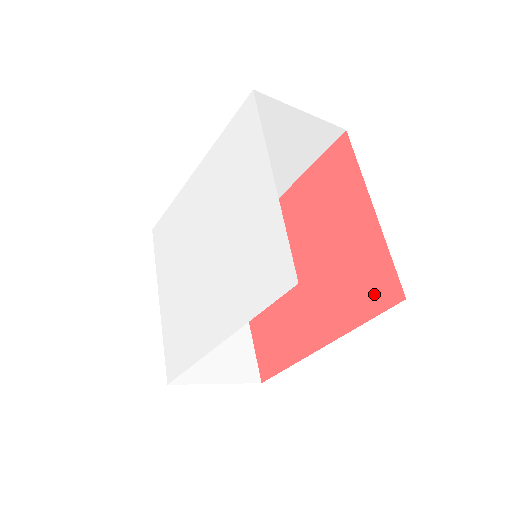
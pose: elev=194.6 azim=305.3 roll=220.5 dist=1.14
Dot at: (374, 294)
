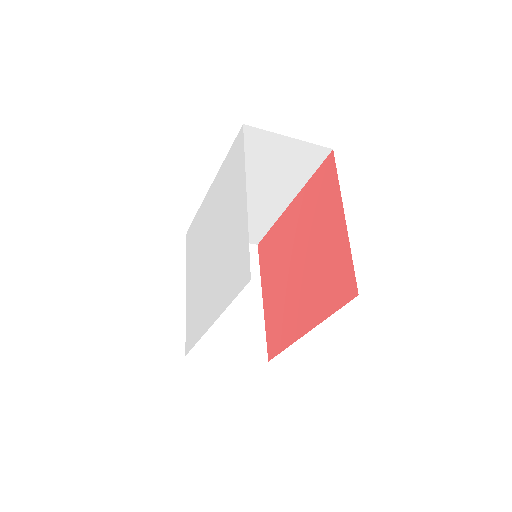
Dot at: (340, 290)
